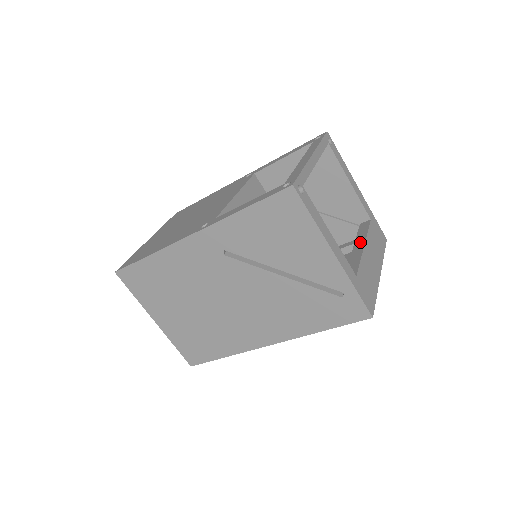
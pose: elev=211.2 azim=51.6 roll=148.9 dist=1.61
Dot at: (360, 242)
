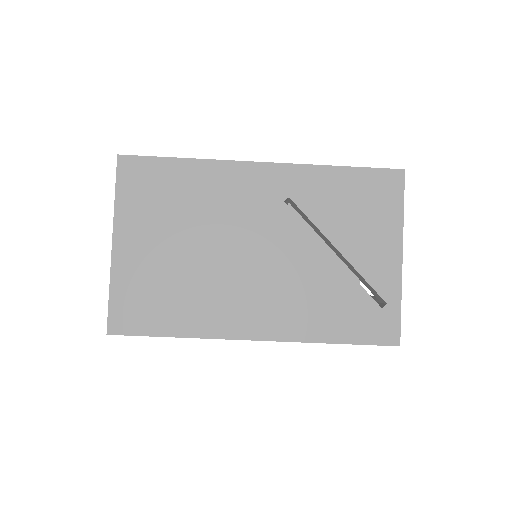
Dot at: occluded
